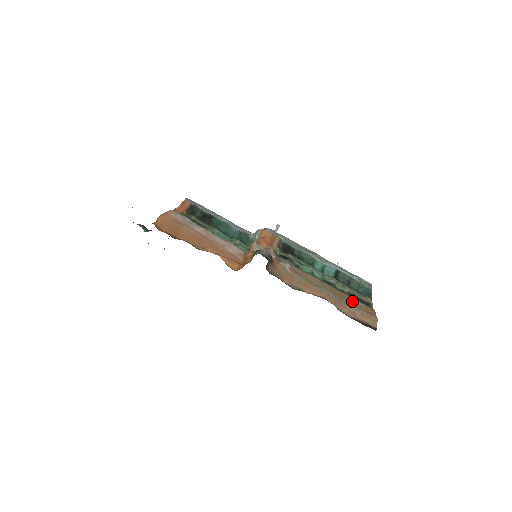
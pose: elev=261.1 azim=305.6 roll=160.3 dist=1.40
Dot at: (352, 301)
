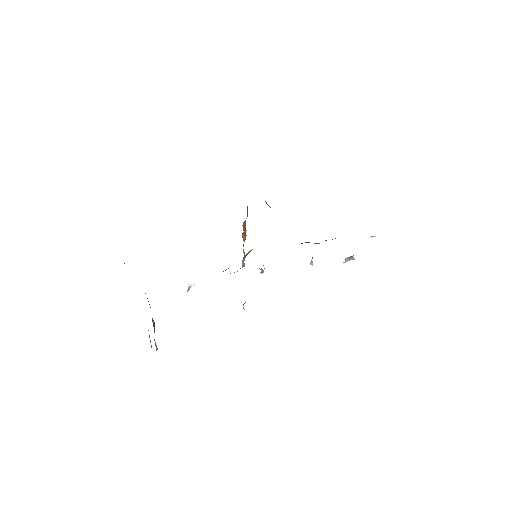
Dot at: occluded
